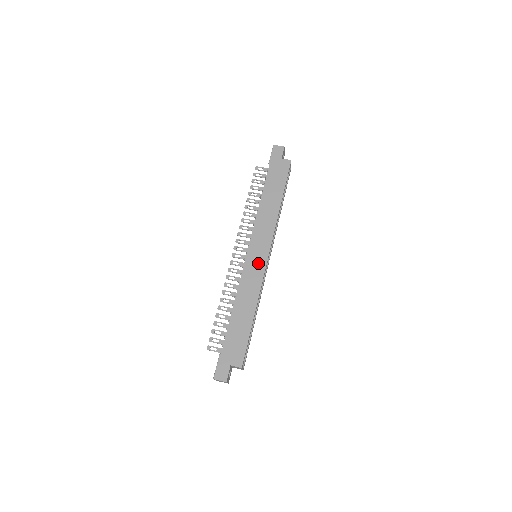
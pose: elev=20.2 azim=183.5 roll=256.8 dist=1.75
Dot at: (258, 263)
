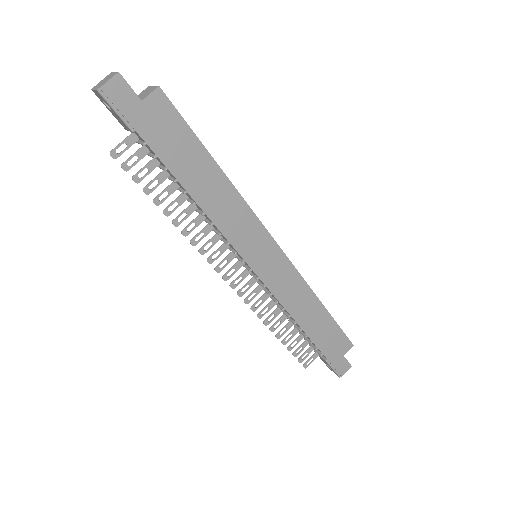
Dot at: (277, 266)
